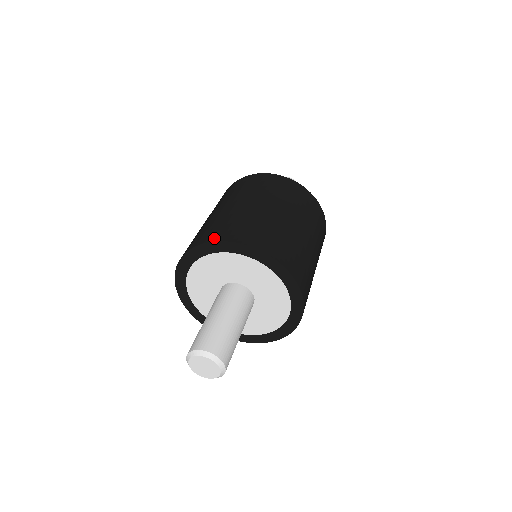
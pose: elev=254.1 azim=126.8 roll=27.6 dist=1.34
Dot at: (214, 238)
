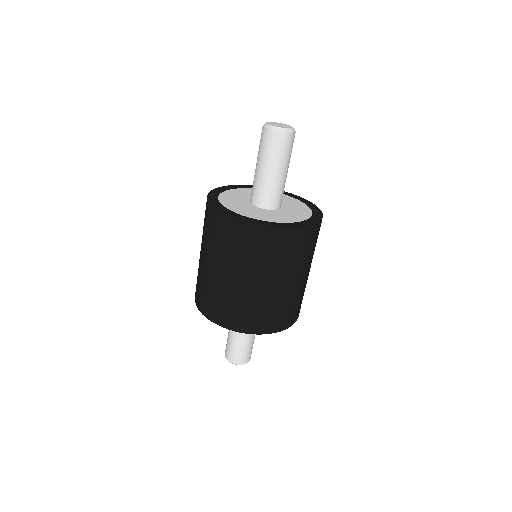
Dot at: (208, 316)
